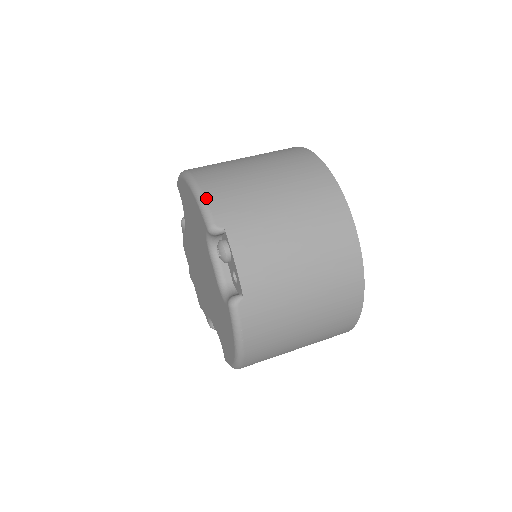
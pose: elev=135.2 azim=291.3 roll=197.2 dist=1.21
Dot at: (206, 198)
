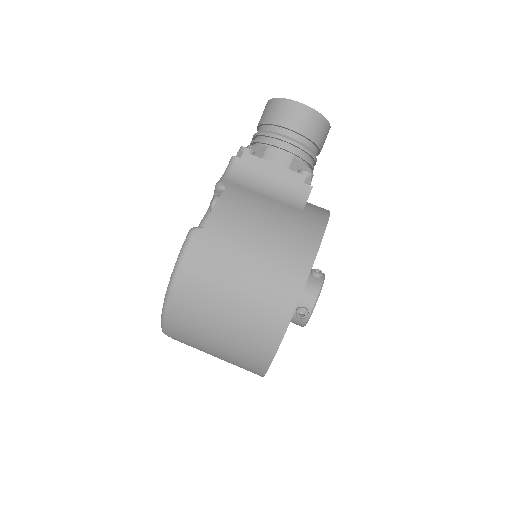
Dot at: (165, 327)
